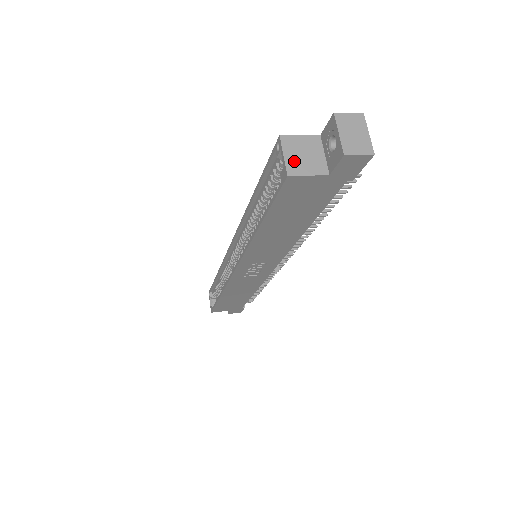
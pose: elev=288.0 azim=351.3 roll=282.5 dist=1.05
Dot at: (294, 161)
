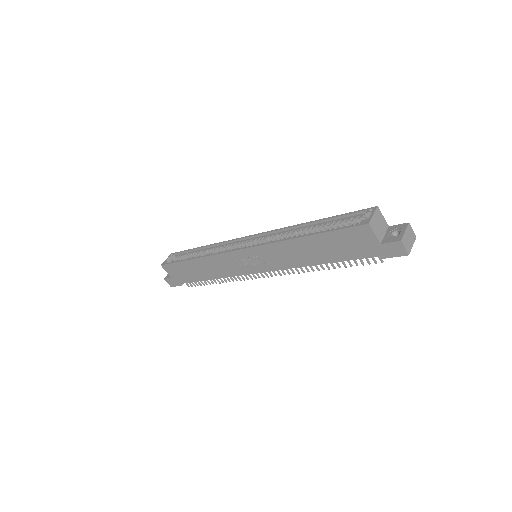
Dot at: (375, 222)
